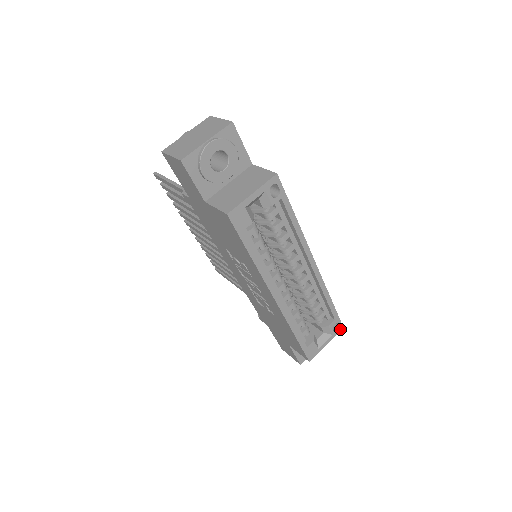
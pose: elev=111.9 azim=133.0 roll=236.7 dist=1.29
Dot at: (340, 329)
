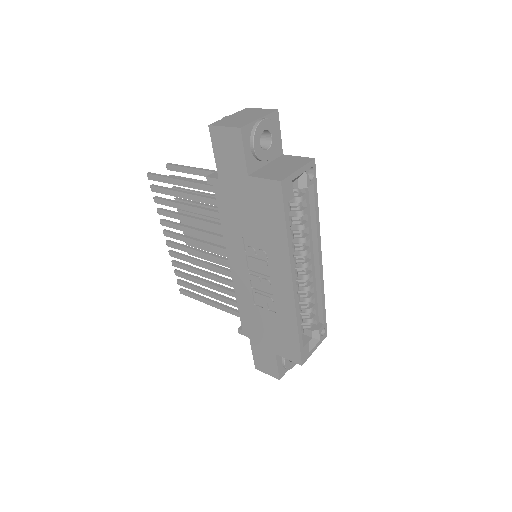
Dot at: (325, 336)
